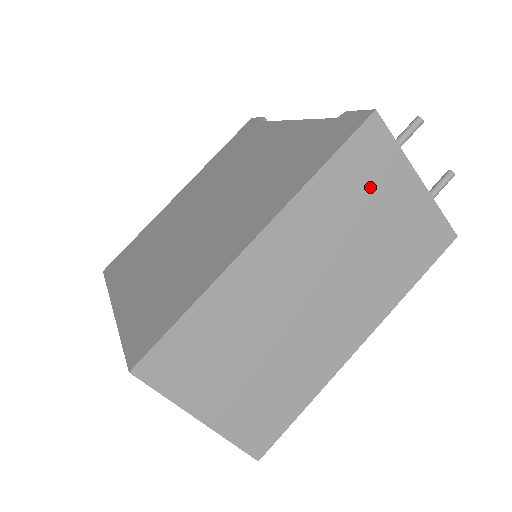
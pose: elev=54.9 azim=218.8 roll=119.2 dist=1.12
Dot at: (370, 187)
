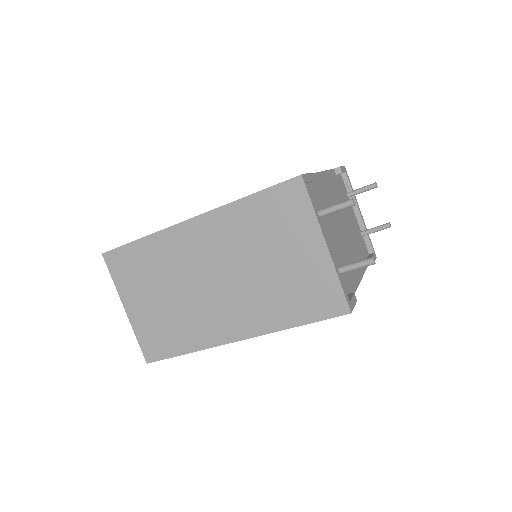
Dot at: (280, 229)
